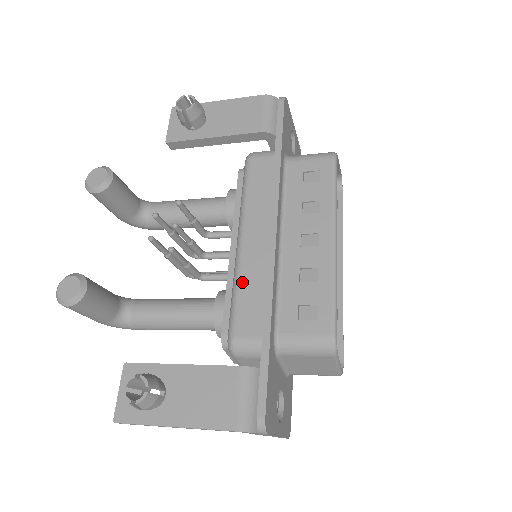
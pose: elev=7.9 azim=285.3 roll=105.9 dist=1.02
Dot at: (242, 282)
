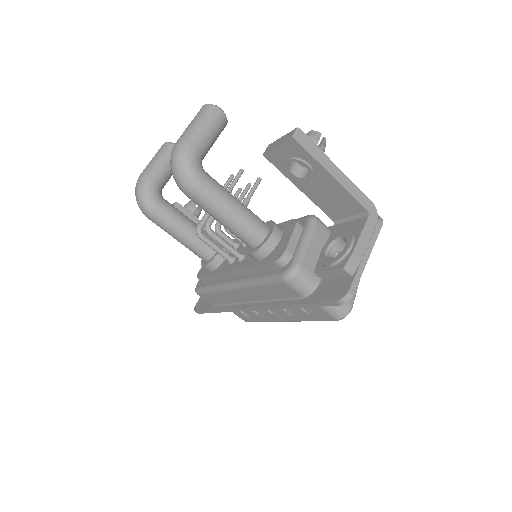
Dot at: occluded
